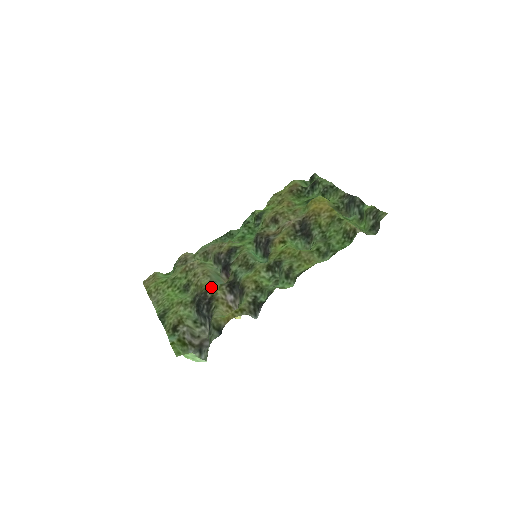
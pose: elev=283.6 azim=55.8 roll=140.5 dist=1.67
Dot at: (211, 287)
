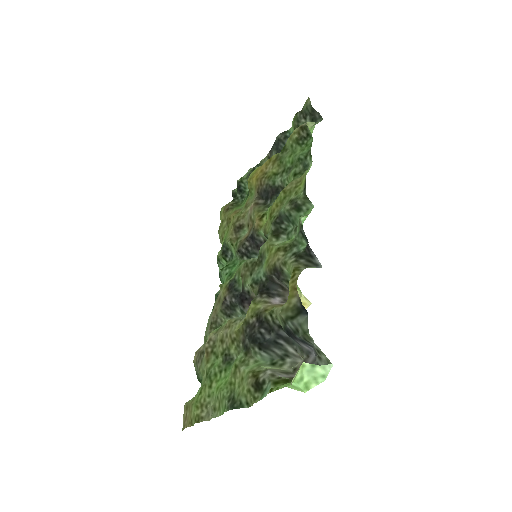
Dot at: (246, 315)
